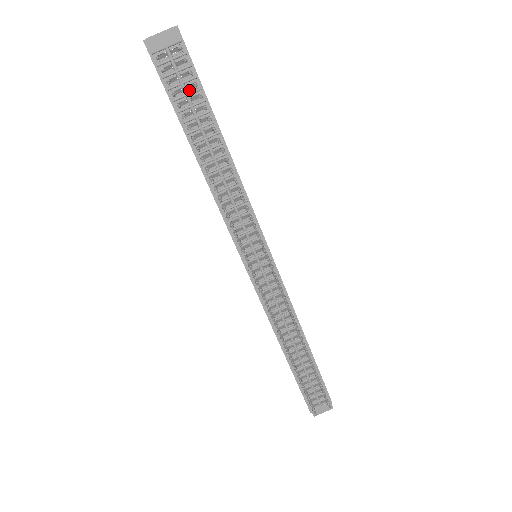
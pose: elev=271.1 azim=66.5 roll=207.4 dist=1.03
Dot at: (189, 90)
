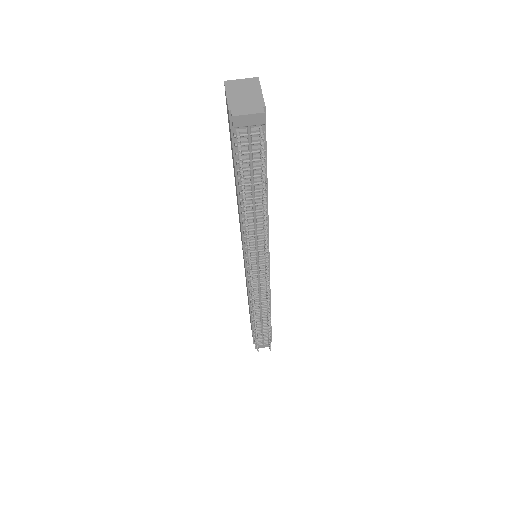
Dot at: (255, 158)
